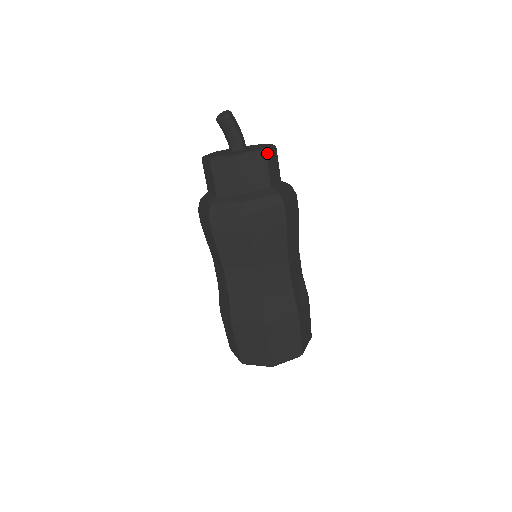
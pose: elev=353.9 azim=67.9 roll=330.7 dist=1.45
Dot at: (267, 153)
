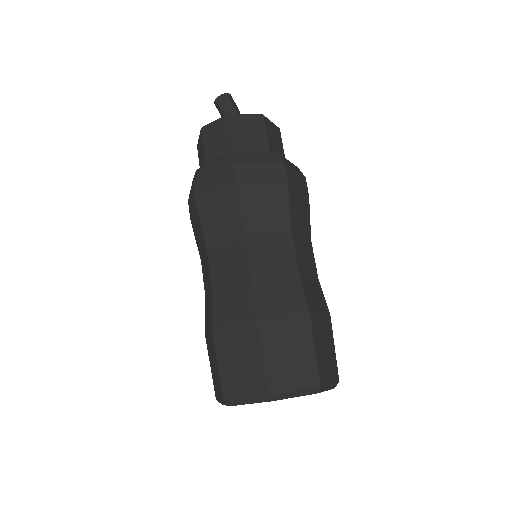
Dot at: (265, 119)
